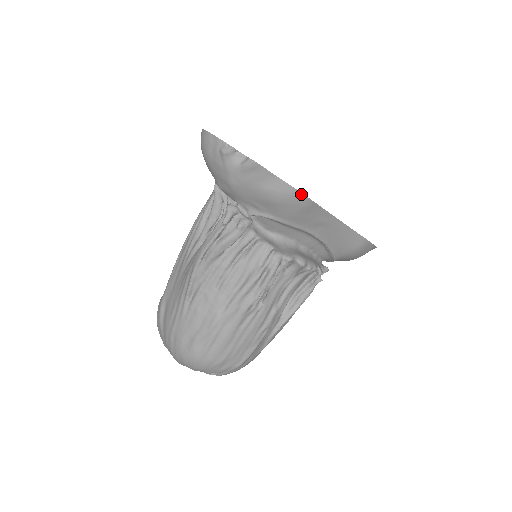
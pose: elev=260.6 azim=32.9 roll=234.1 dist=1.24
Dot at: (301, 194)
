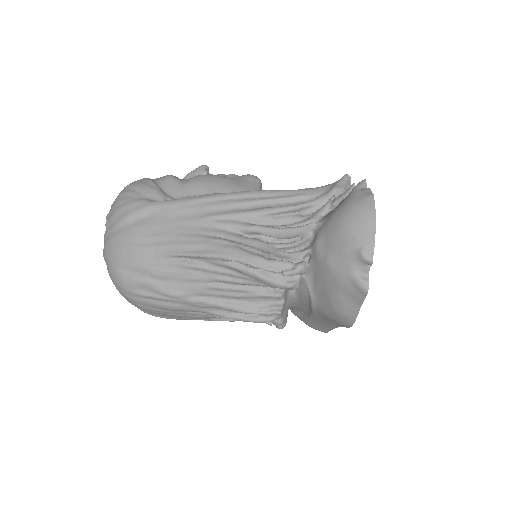
Dot at: (352, 324)
